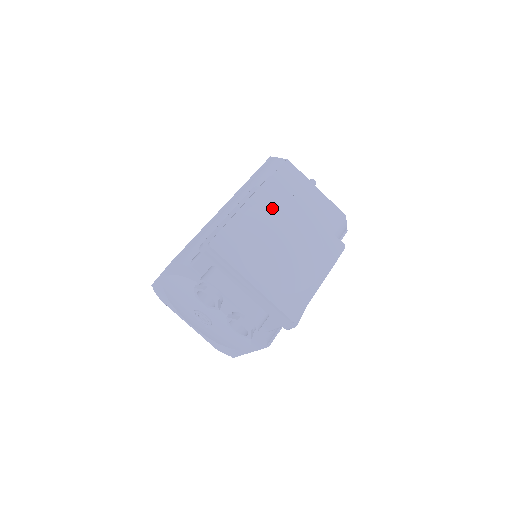
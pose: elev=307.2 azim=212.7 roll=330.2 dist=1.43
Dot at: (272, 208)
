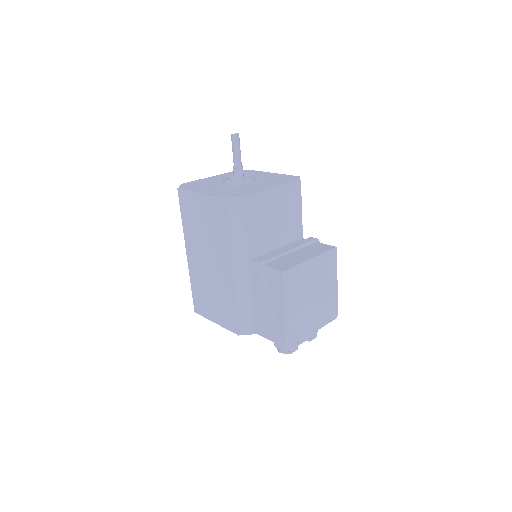
Dot at: (296, 290)
